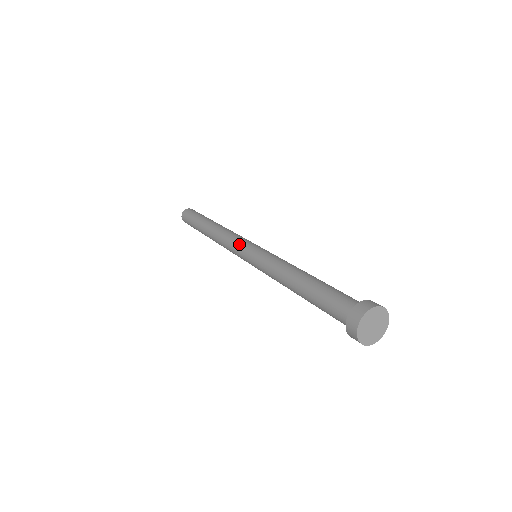
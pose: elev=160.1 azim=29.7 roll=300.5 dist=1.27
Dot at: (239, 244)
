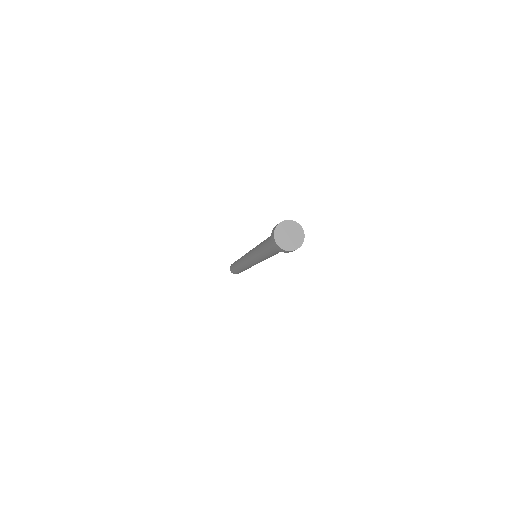
Dot at: occluded
